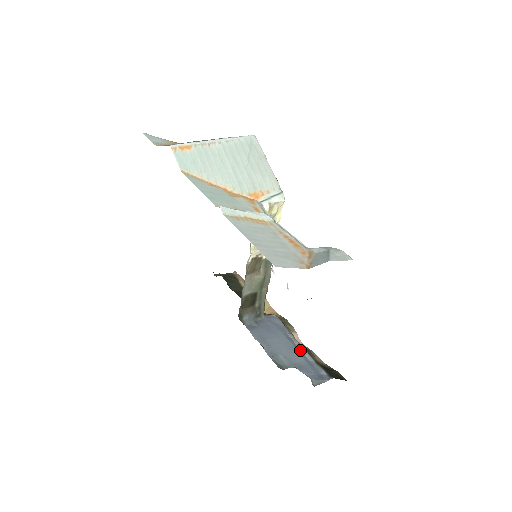
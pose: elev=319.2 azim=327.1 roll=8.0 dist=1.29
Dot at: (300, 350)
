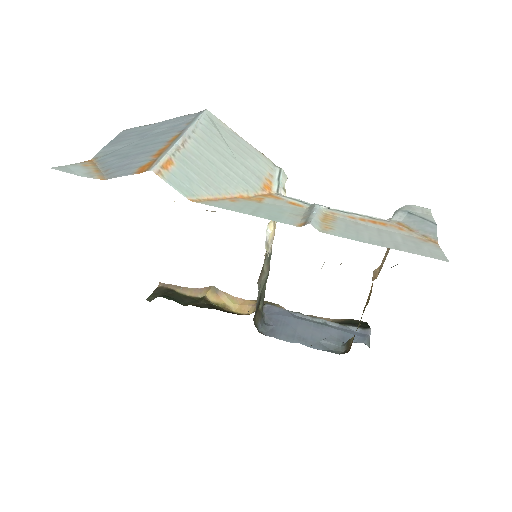
Dot at: (321, 323)
